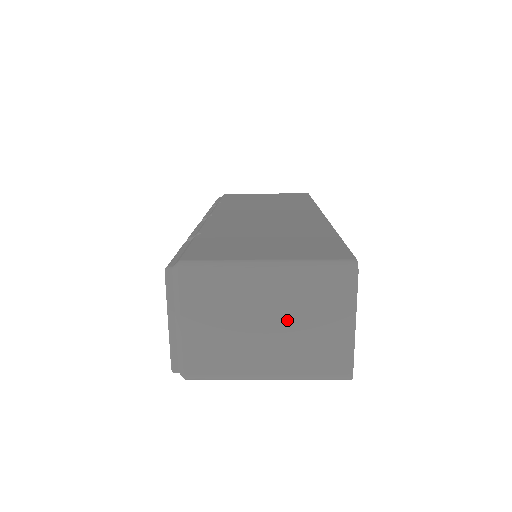
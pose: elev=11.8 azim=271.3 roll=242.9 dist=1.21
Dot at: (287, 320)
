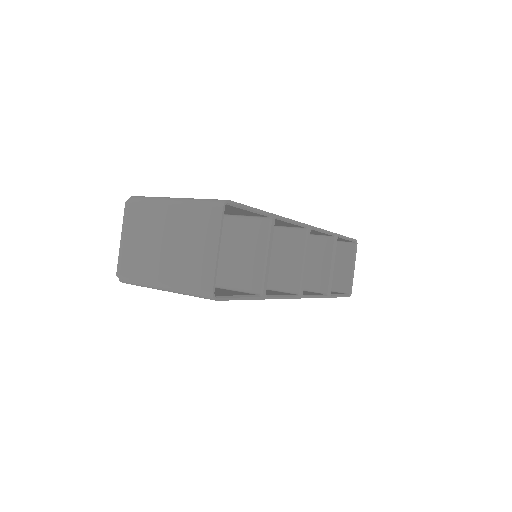
Dot at: (178, 240)
